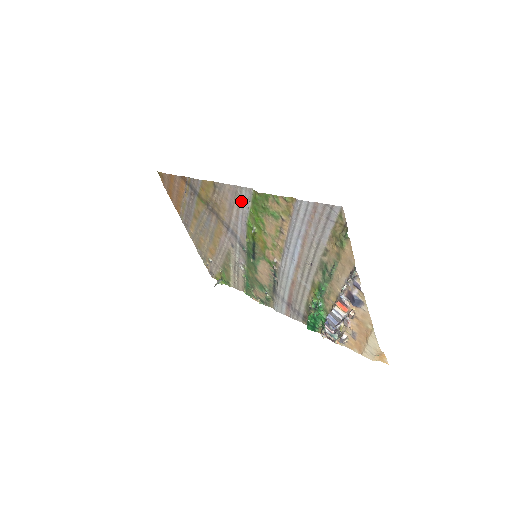
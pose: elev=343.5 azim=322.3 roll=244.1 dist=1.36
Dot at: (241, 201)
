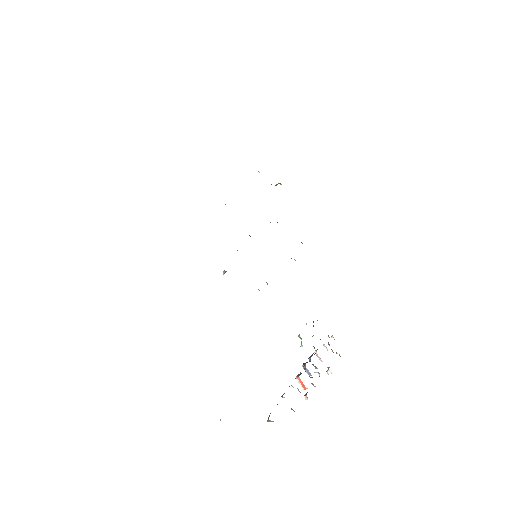
Dot at: occluded
